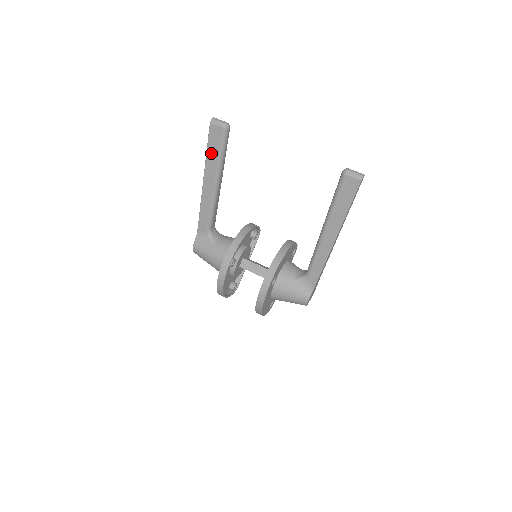
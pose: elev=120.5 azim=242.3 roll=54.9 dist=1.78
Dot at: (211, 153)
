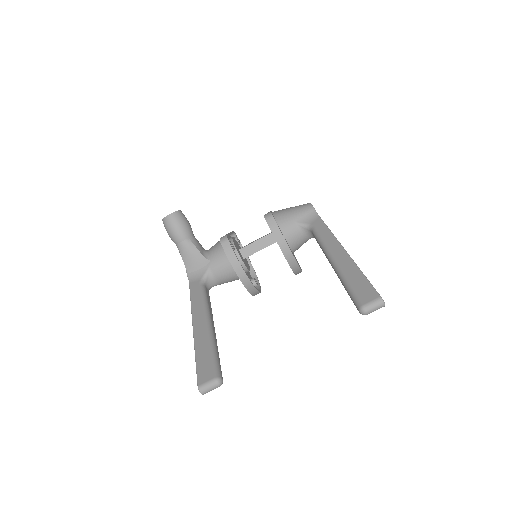
Dot at: occluded
